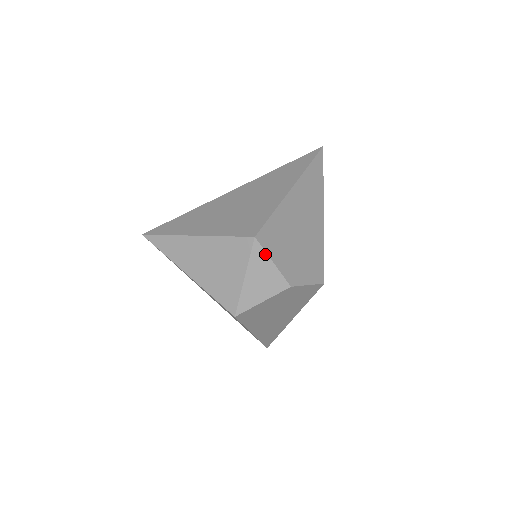
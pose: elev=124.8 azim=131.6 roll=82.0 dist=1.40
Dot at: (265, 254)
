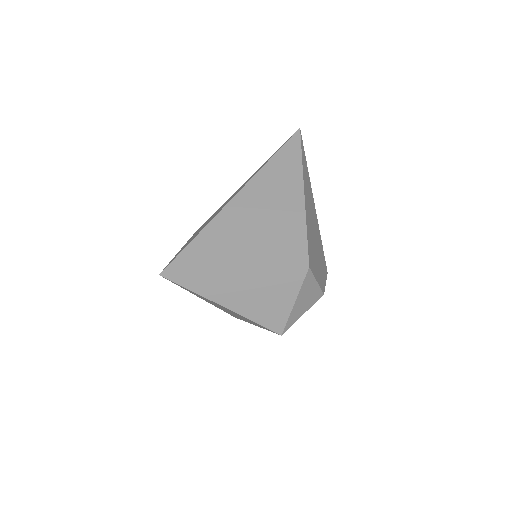
Dot at: (313, 278)
